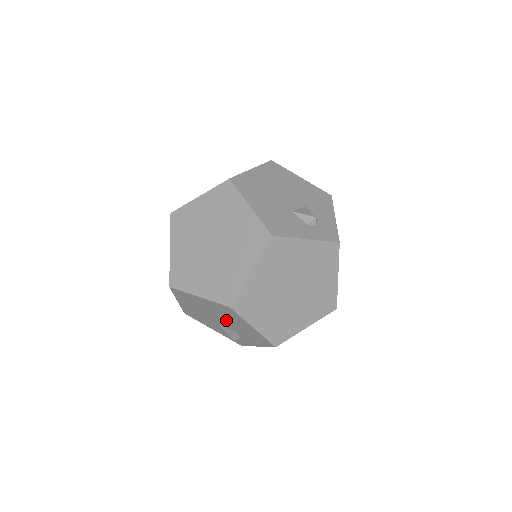
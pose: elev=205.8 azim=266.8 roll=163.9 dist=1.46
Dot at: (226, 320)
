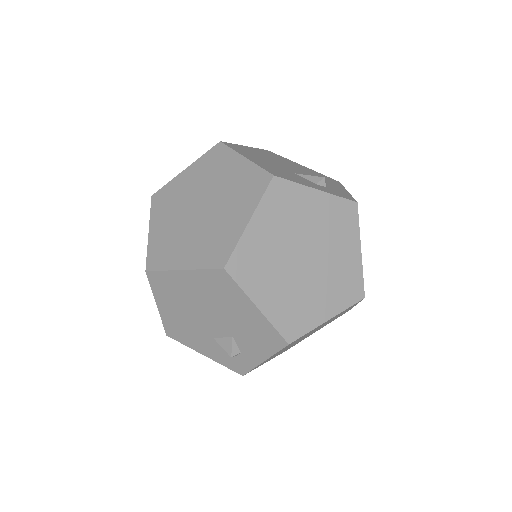
Dot at: (220, 312)
